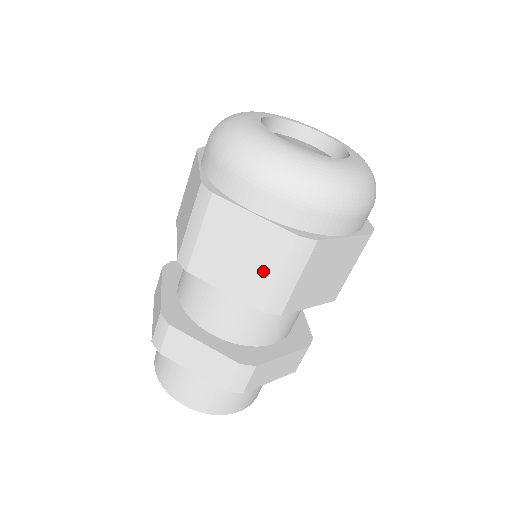
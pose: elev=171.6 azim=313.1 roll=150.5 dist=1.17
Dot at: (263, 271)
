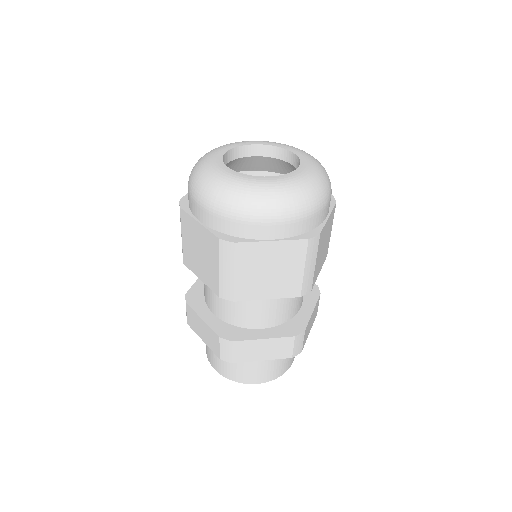
Dot at: (291, 272)
